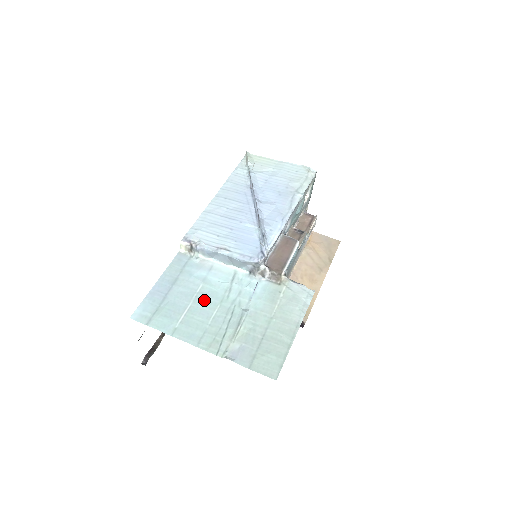
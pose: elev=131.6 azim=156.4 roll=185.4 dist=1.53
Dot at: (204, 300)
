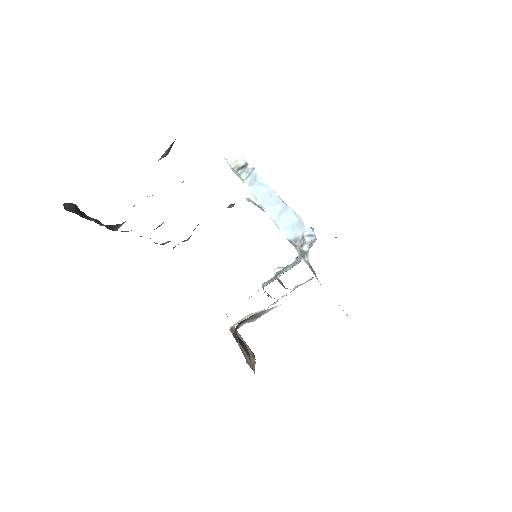
Dot at: occluded
